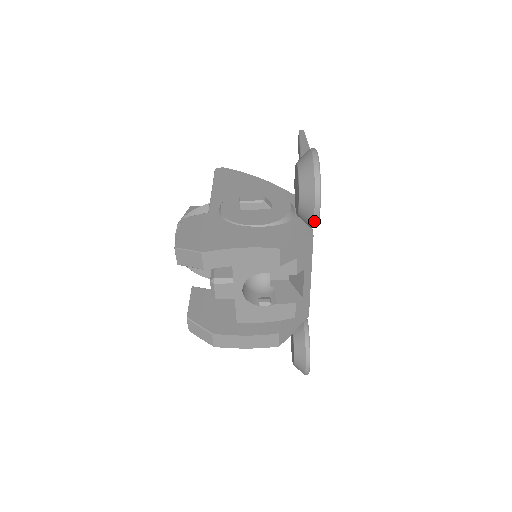
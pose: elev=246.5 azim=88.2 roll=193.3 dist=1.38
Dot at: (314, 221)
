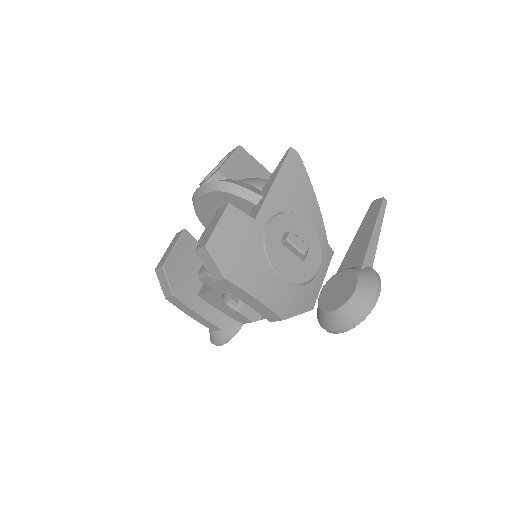
Dot at: (326, 330)
